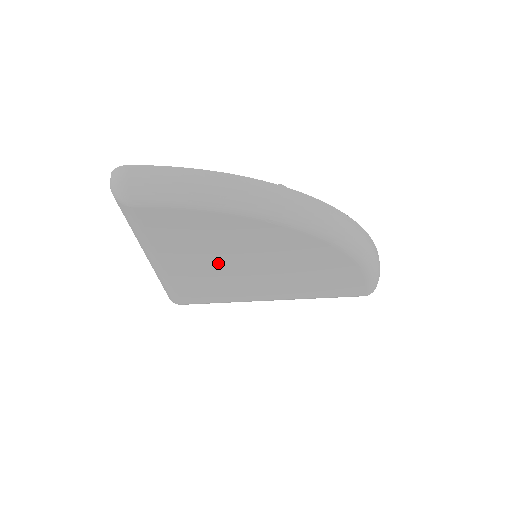
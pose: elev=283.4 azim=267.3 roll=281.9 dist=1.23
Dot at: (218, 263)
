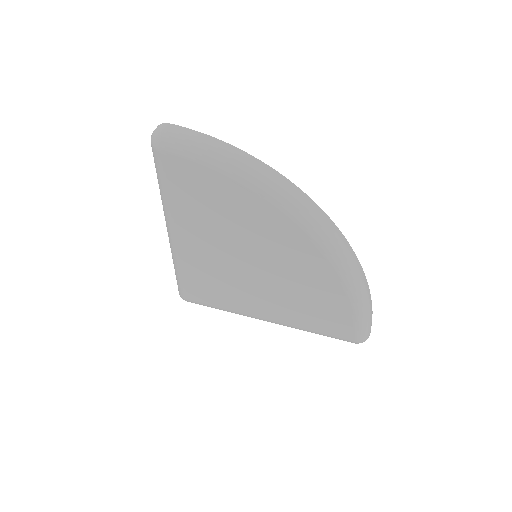
Dot at: (220, 245)
